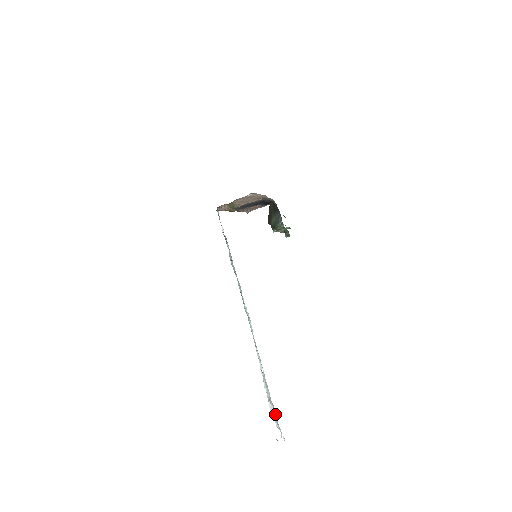
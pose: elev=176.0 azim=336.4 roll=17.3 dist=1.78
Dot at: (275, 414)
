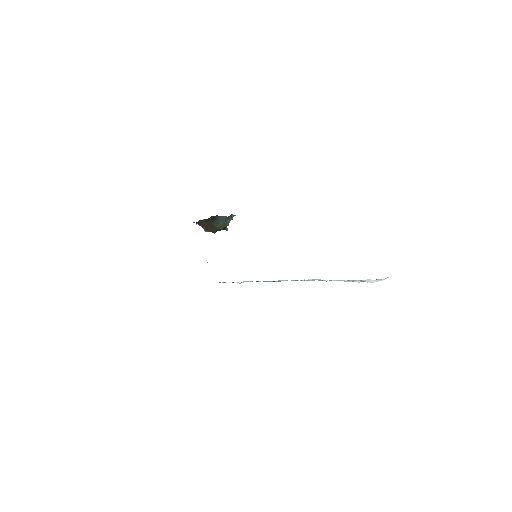
Dot at: (371, 280)
